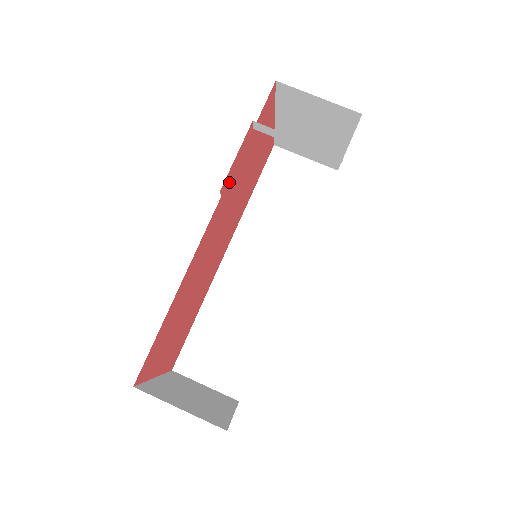
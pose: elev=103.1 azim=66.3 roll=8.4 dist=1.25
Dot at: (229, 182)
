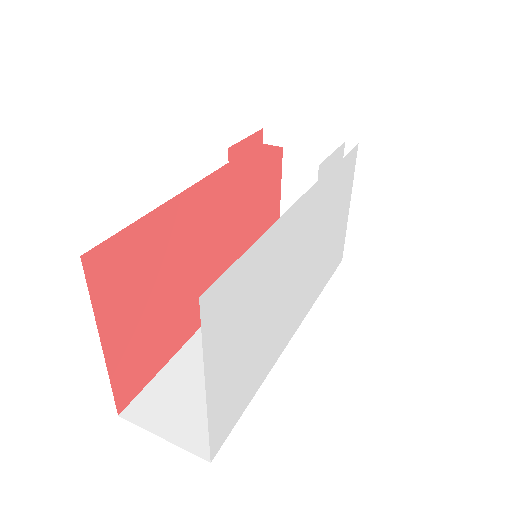
Dot at: (237, 163)
